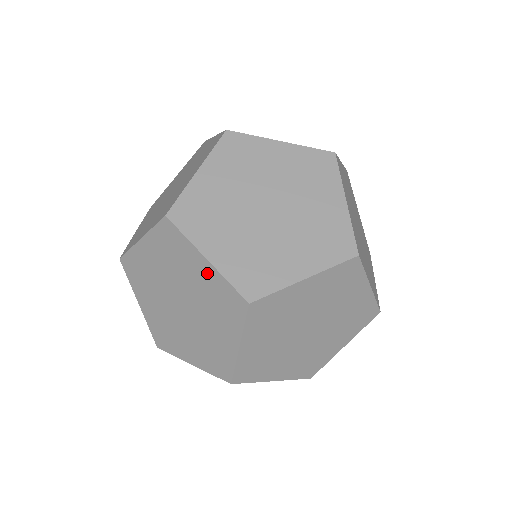
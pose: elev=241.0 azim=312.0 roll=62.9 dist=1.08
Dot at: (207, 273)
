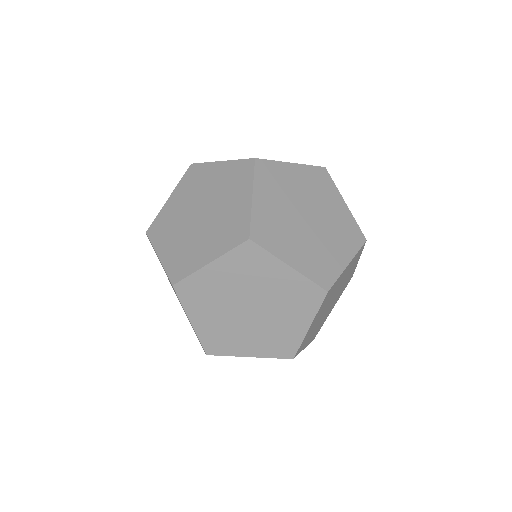
Dot at: (288, 277)
